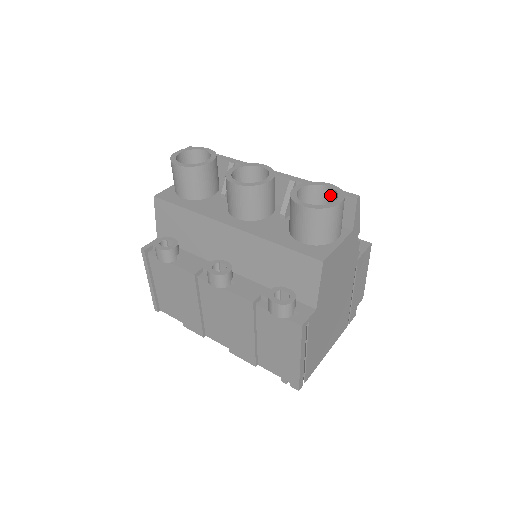
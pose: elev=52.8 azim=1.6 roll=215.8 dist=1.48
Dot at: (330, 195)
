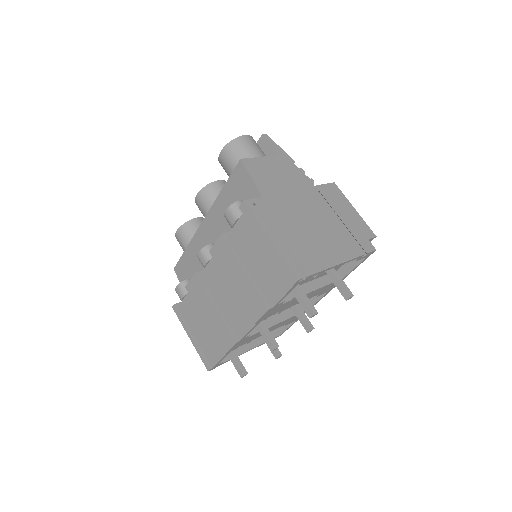
Dot at: occluded
